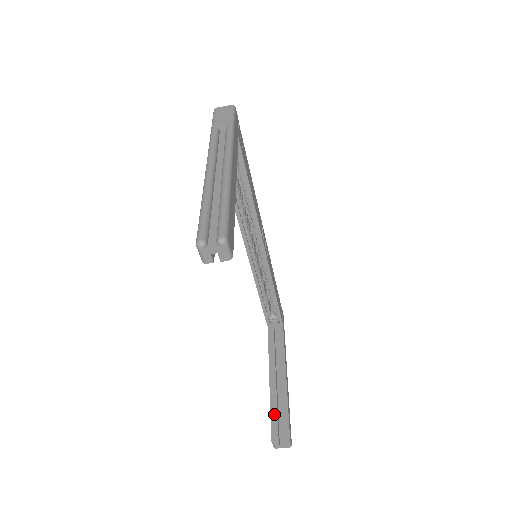
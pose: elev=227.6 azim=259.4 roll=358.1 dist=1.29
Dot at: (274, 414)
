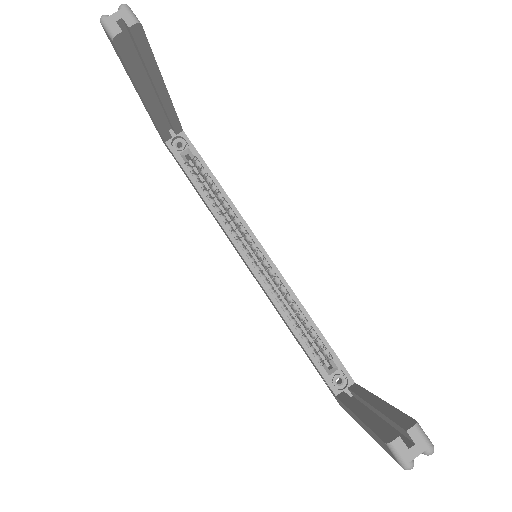
Dot at: (376, 425)
